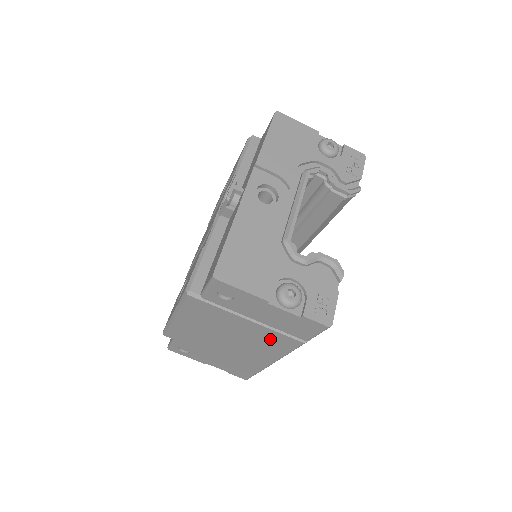
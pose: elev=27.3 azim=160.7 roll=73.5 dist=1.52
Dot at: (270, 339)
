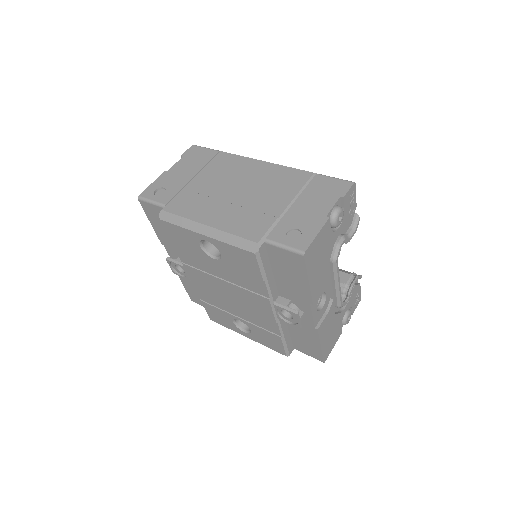
Dot at: occluded
